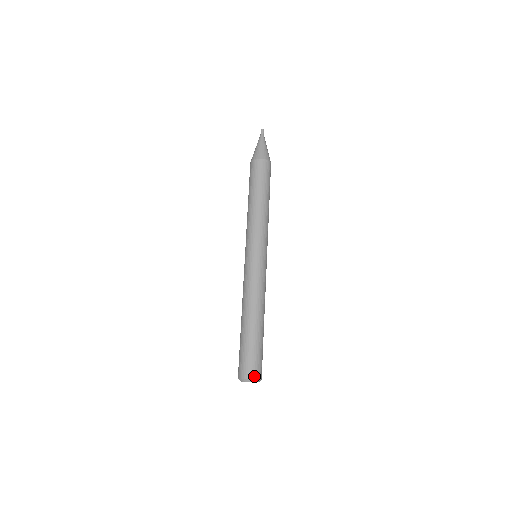
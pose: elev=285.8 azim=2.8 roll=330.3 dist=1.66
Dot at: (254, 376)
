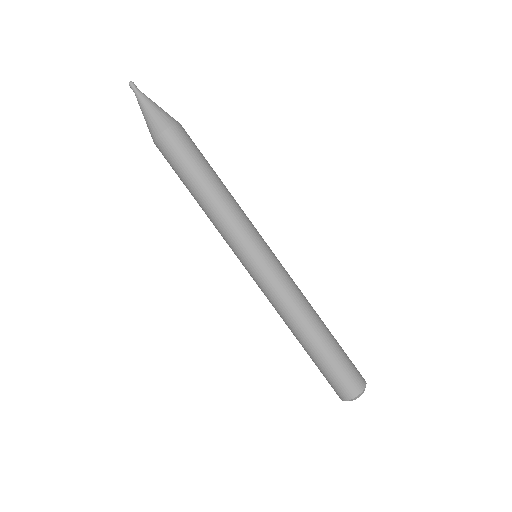
Dot at: (355, 393)
